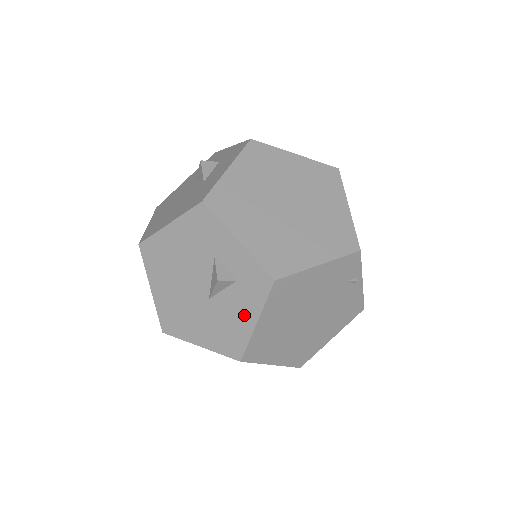
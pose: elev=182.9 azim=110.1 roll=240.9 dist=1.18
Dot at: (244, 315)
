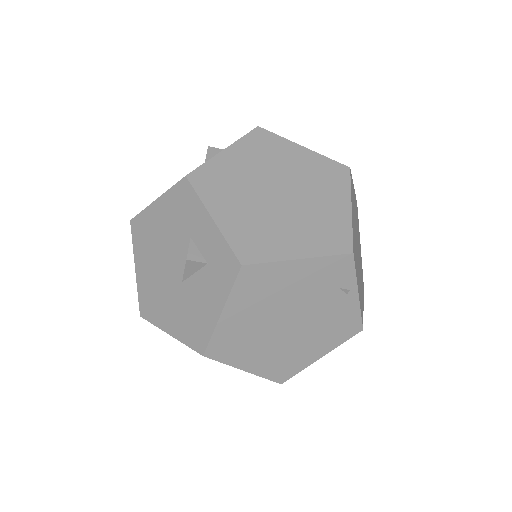
Dot at: (211, 303)
